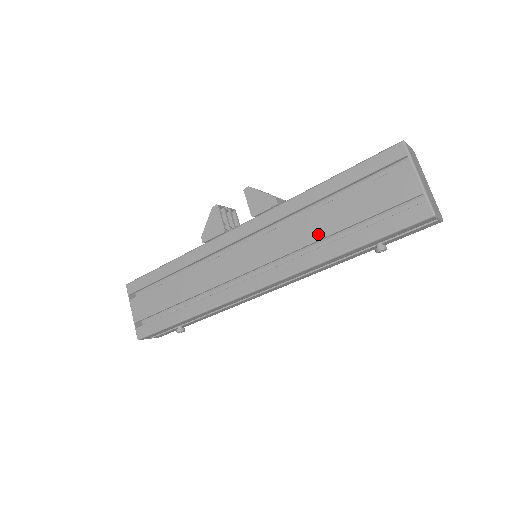
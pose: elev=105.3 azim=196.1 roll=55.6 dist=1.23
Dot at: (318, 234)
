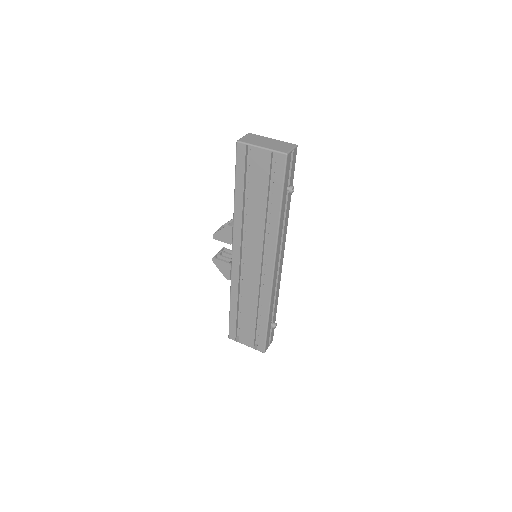
Dot at: (262, 218)
